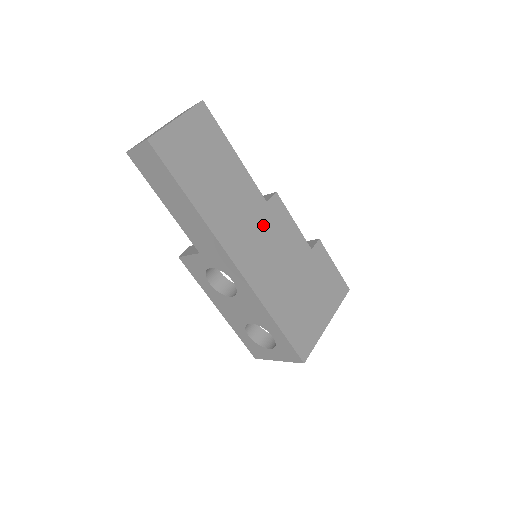
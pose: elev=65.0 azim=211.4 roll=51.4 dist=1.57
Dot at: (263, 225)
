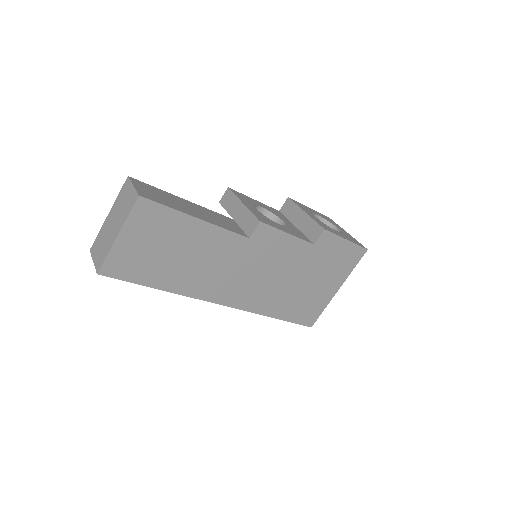
Dot at: (249, 260)
